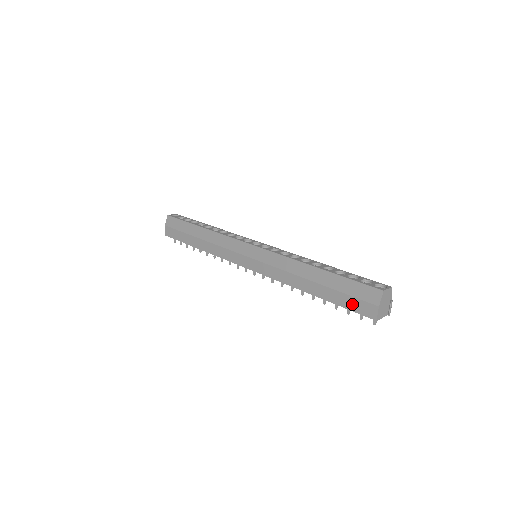
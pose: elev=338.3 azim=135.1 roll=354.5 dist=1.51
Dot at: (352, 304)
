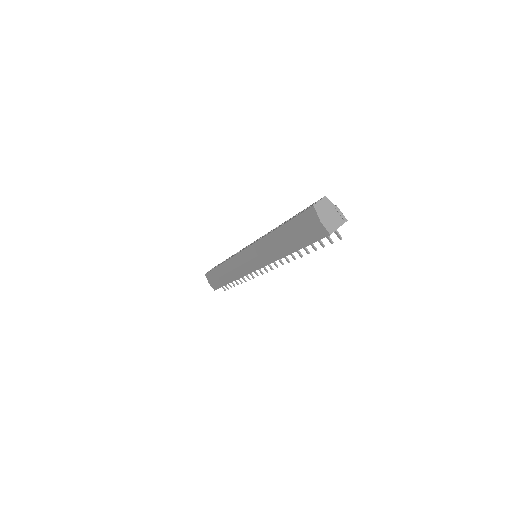
Dot at: (310, 237)
